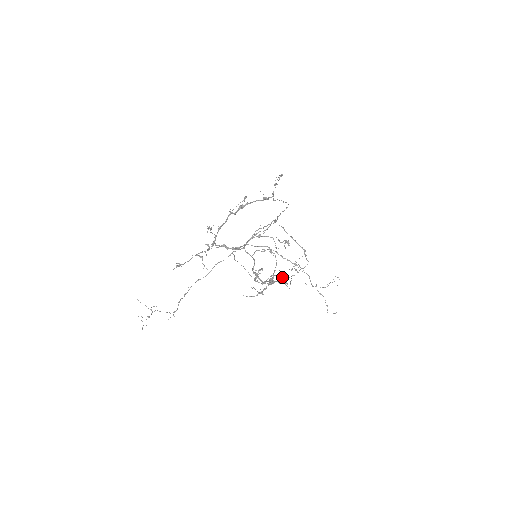
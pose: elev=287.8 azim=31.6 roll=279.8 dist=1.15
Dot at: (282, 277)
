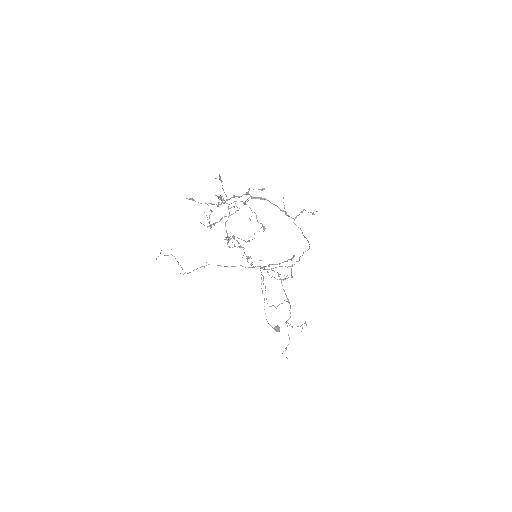
Dot at: (248, 258)
